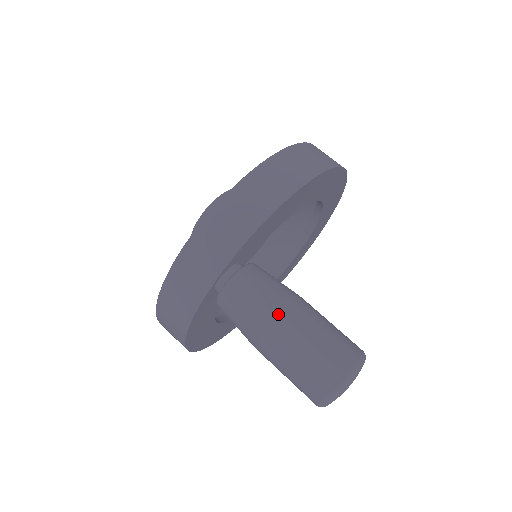
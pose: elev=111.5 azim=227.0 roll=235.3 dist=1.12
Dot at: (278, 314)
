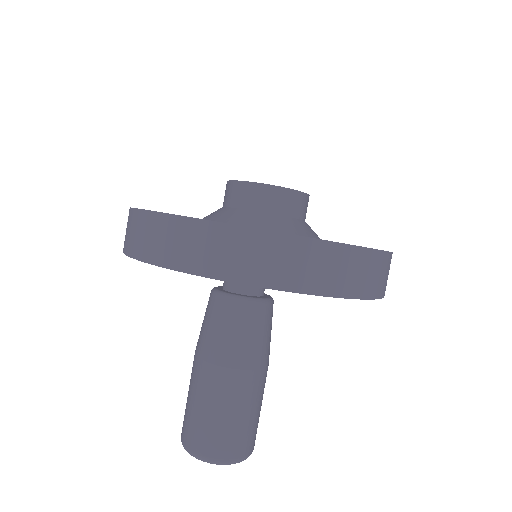
Dot at: (250, 369)
